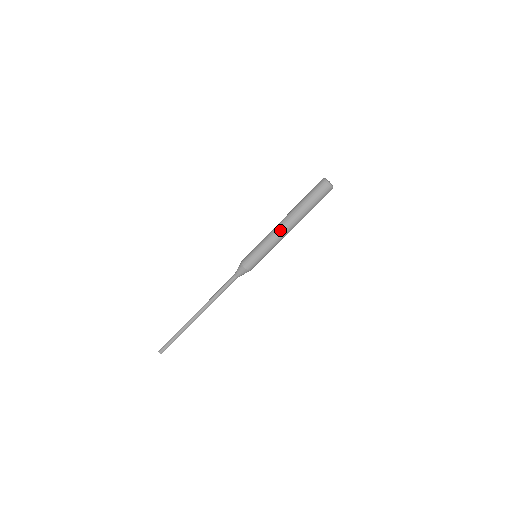
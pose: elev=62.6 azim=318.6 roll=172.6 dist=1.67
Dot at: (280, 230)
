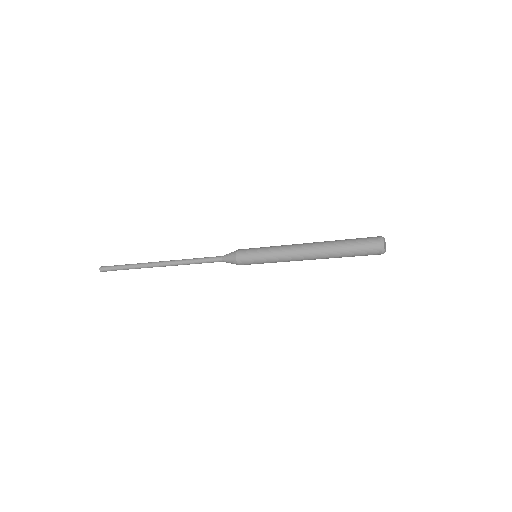
Dot at: (300, 260)
